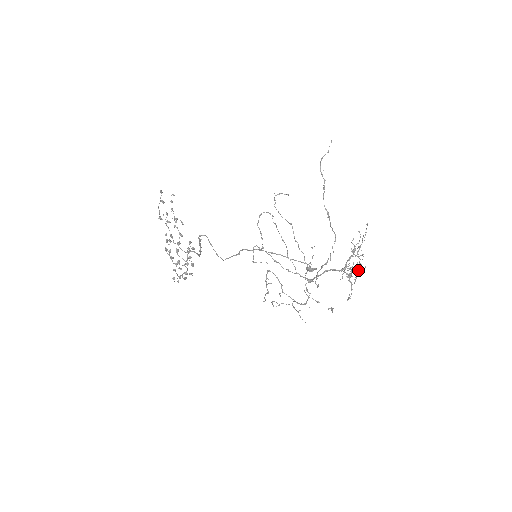
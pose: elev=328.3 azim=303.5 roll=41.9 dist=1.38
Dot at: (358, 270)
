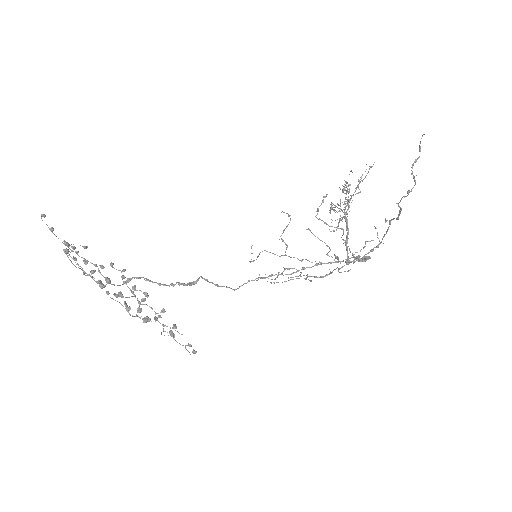
Dot at: (344, 204)
